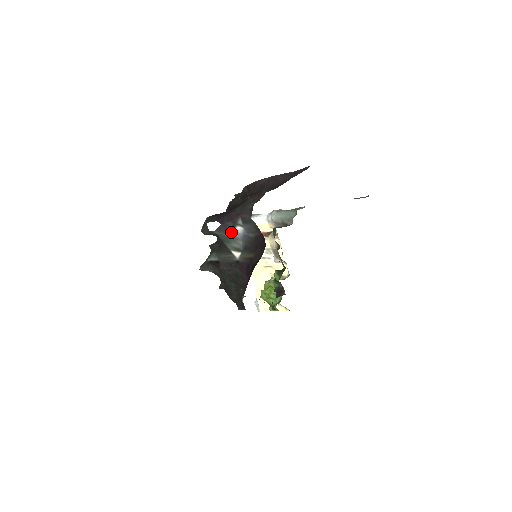
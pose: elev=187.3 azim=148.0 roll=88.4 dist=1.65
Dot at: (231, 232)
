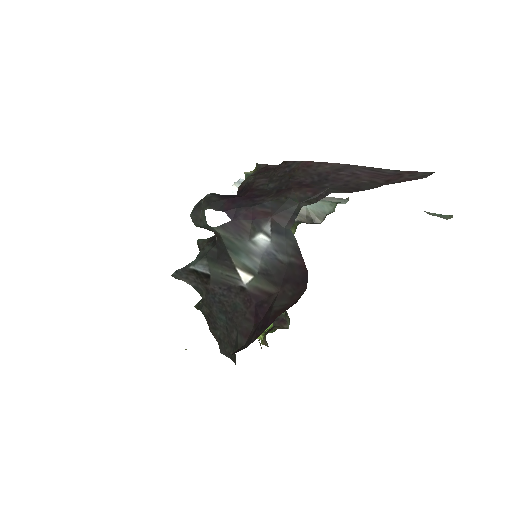
Dot at: (246, 239)
